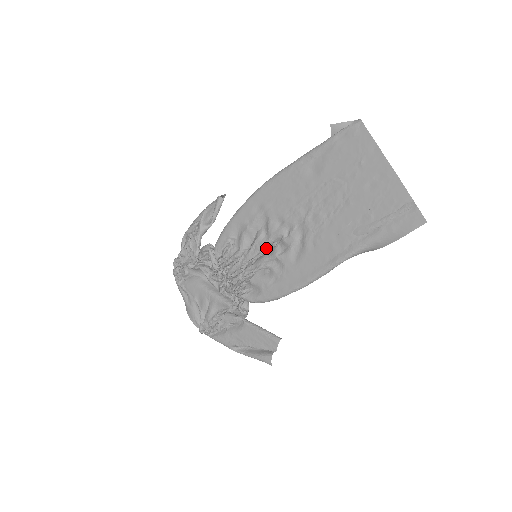
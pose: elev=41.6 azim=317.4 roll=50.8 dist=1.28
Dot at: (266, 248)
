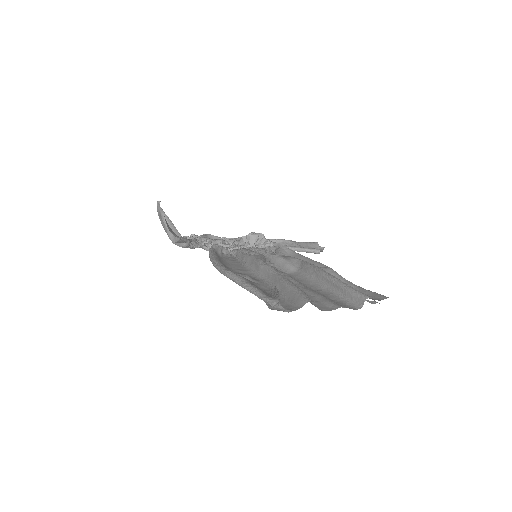
Dot at: occluded
